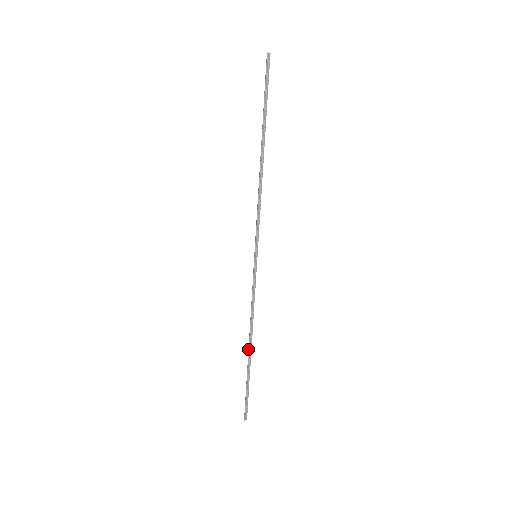
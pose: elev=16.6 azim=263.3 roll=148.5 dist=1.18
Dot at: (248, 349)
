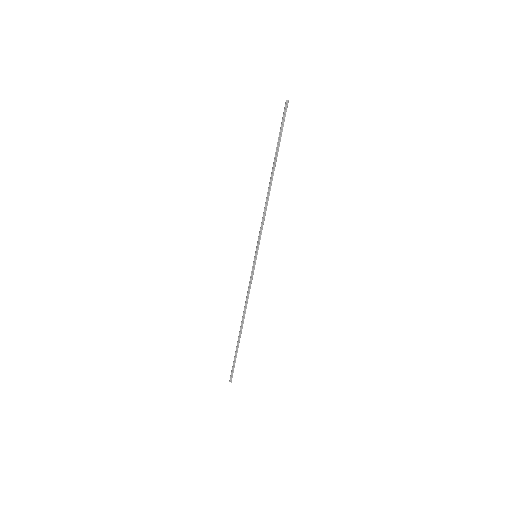
Dot at: (240, 327)
